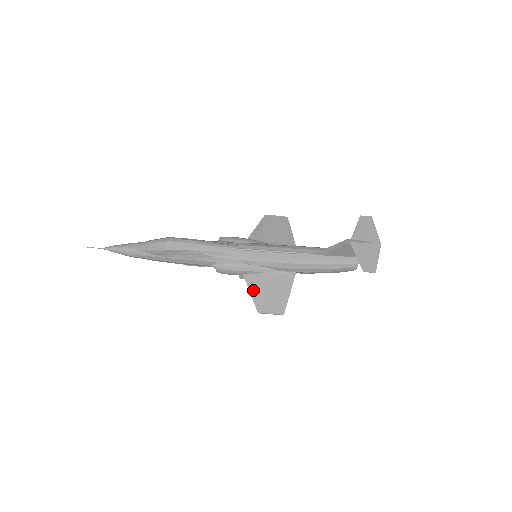
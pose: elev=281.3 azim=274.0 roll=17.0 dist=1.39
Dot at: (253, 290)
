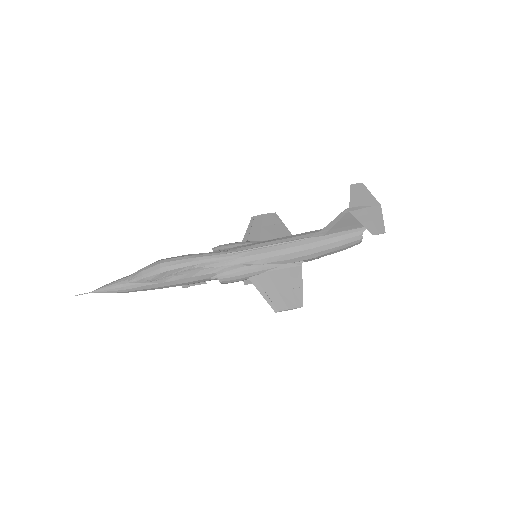
Dot at: (263, 291)
